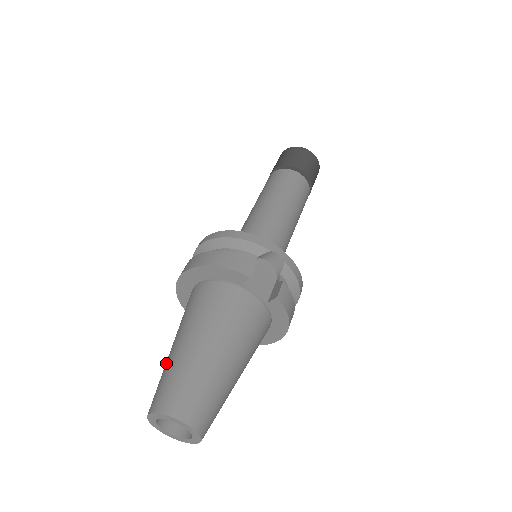
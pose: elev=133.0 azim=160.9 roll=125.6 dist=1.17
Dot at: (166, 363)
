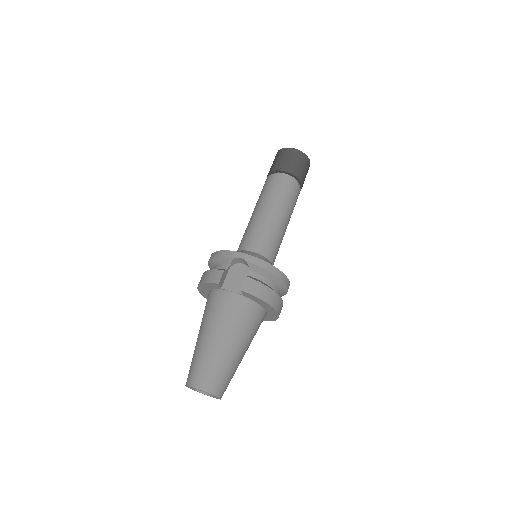
Dot at: occluded
